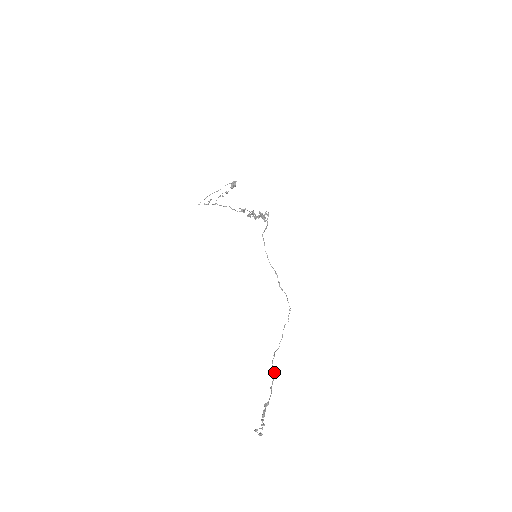
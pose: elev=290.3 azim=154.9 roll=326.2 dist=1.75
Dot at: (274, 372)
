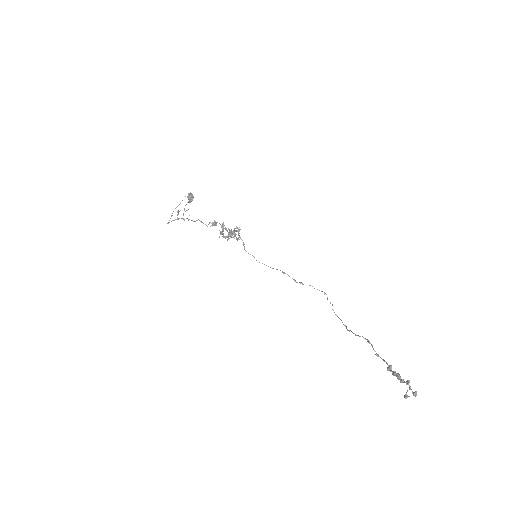
Dot at: (365, 339)
